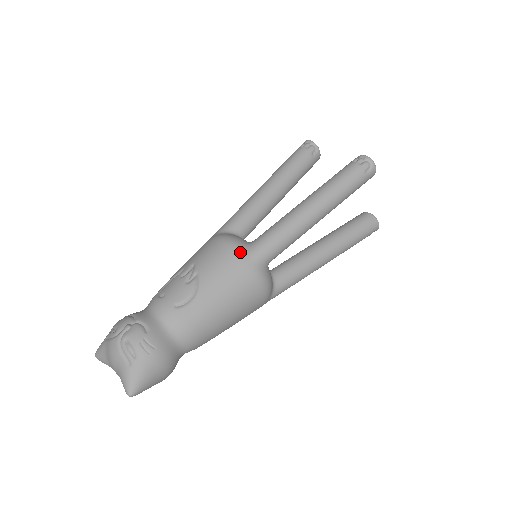
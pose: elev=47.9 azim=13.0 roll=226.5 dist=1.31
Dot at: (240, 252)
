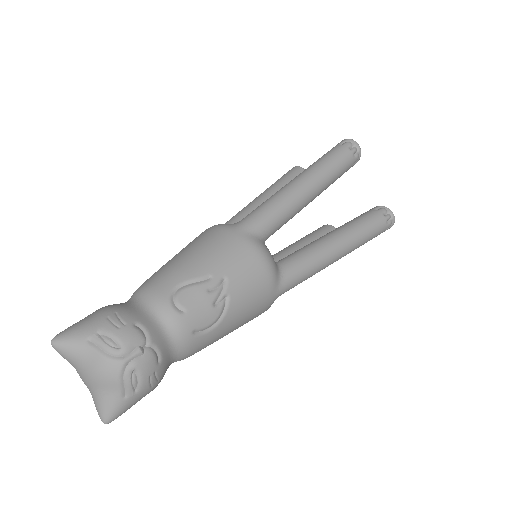
Dot at: (274, 285)
